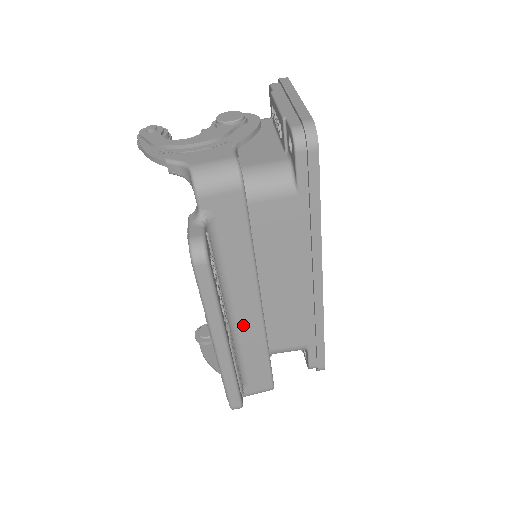
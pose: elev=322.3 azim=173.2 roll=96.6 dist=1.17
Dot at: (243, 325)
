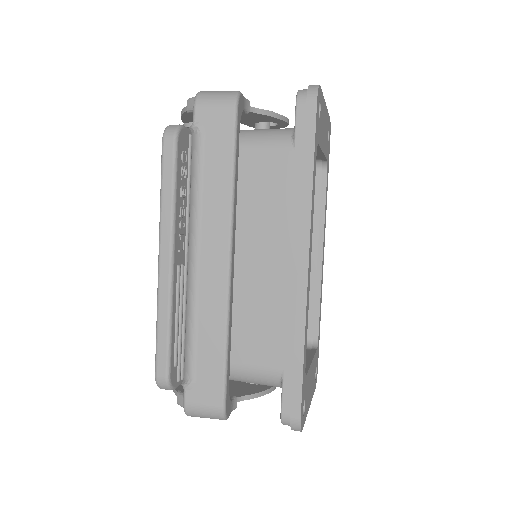
Dot at: (206, 282)
